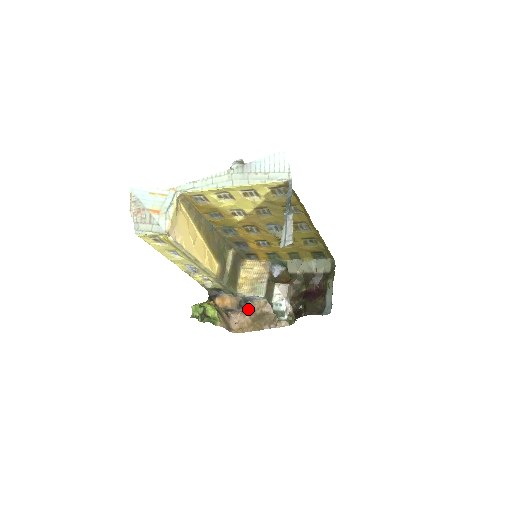
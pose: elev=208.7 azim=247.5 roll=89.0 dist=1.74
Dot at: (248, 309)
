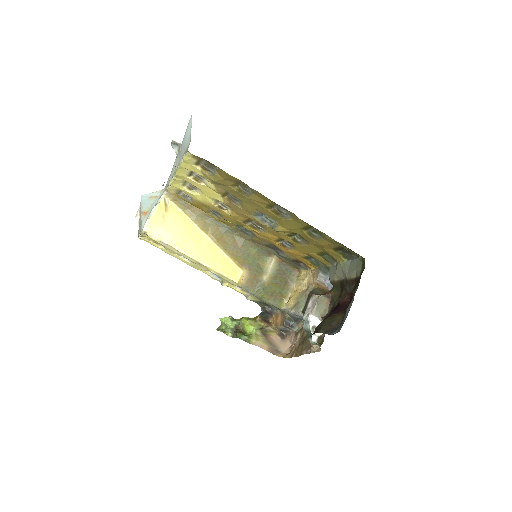
Dot at: (300, 330)
